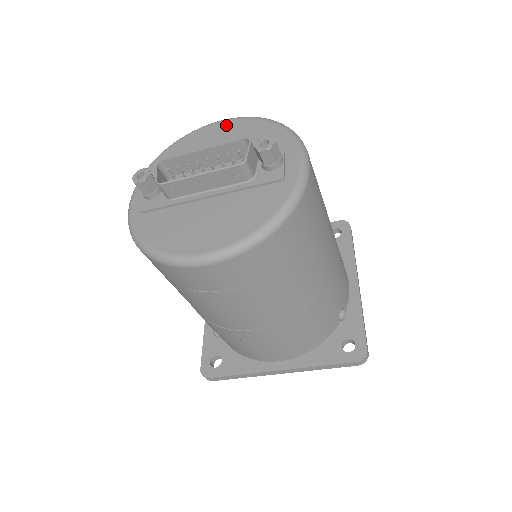
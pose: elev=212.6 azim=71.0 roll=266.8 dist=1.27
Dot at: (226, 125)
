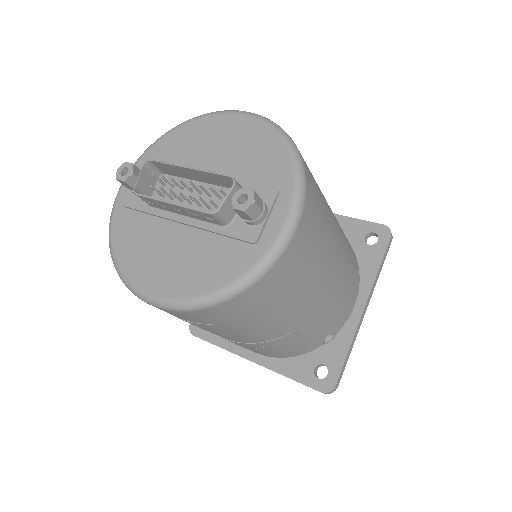
Dot at: (242, 123)
